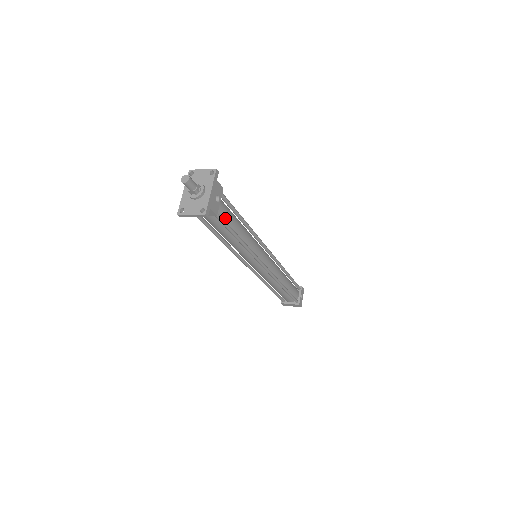
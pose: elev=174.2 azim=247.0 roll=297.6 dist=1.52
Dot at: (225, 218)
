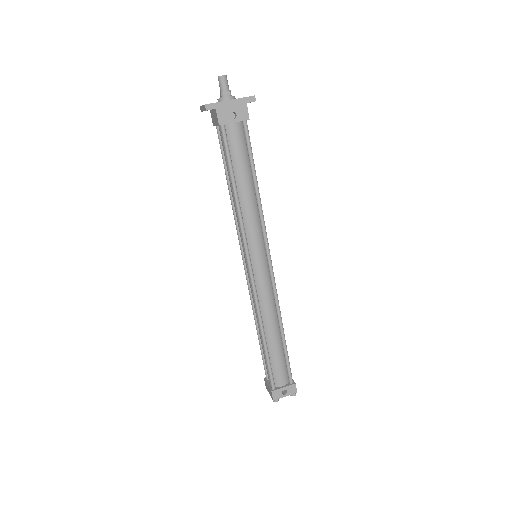
Dot at: (233, 149)
